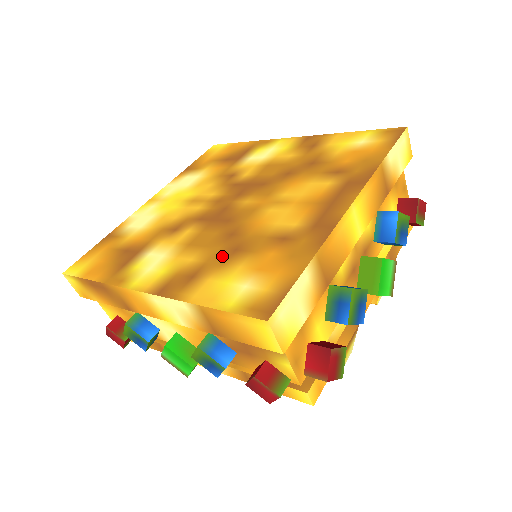
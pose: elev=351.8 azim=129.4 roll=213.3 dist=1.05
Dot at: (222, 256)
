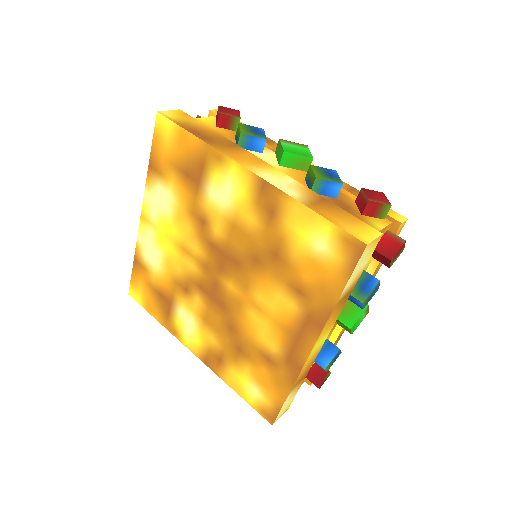
Dot at: (232, 351)
